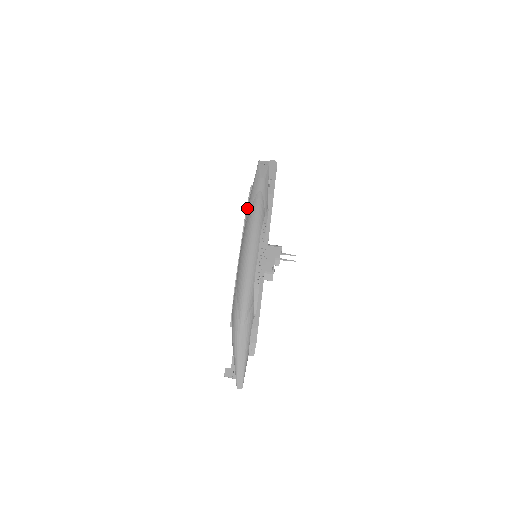
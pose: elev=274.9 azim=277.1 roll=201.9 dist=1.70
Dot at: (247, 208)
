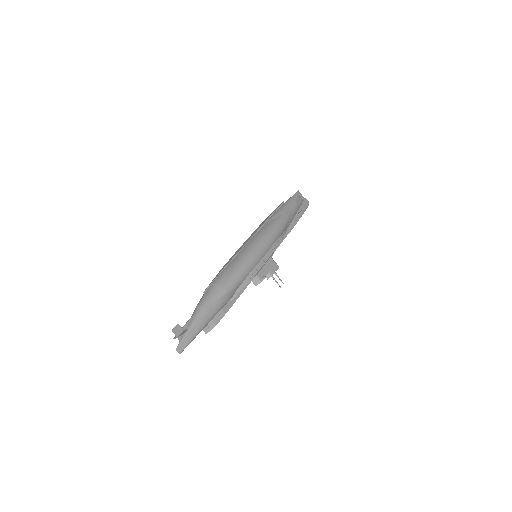
Dot at: (273, 215)
